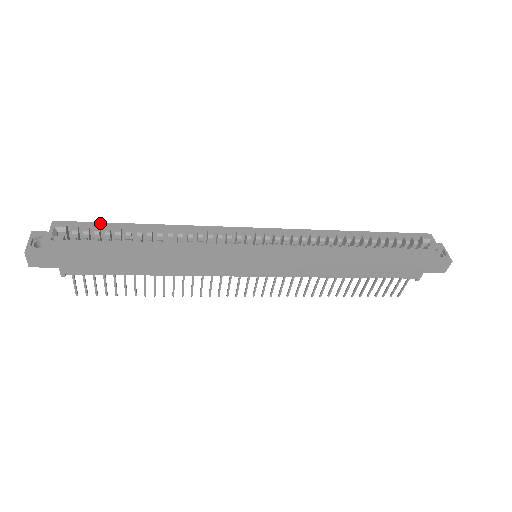
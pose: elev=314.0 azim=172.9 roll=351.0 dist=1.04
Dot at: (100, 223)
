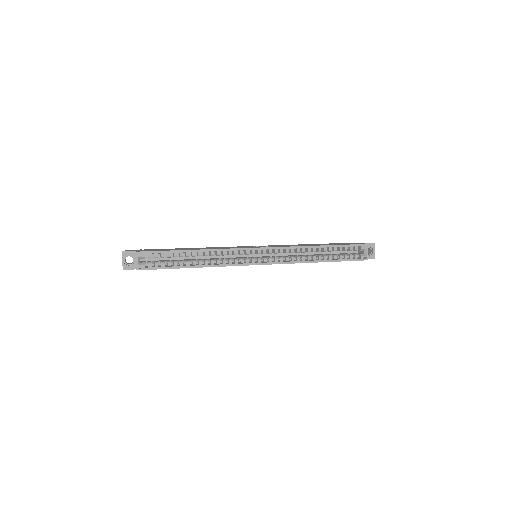
Dot at: (164, 252)
